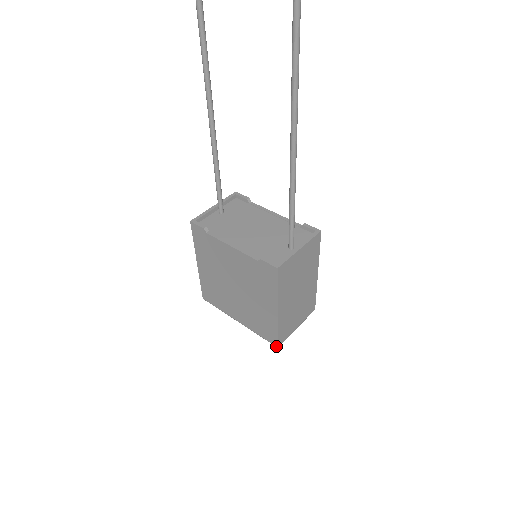
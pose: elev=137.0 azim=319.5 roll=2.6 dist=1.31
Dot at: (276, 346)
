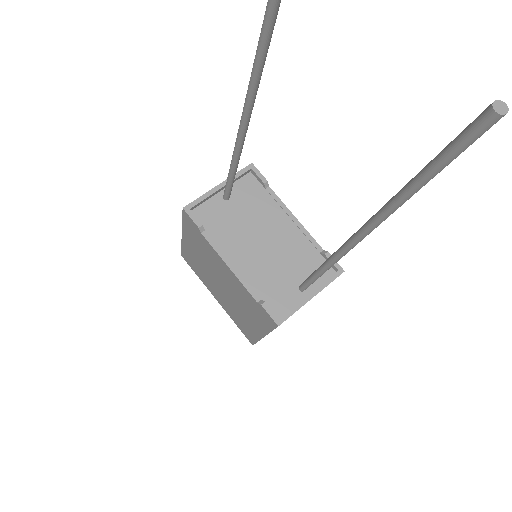
Dot at: occluded
